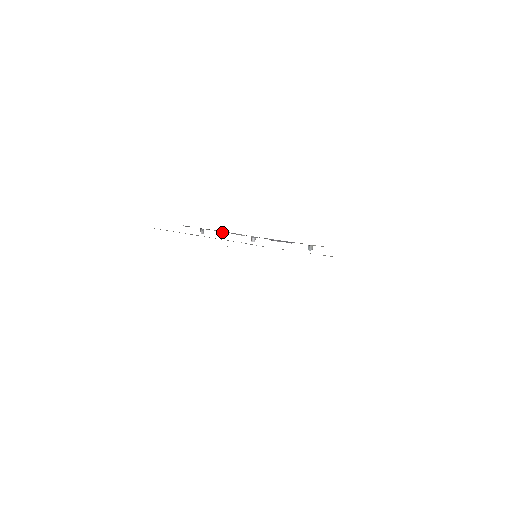
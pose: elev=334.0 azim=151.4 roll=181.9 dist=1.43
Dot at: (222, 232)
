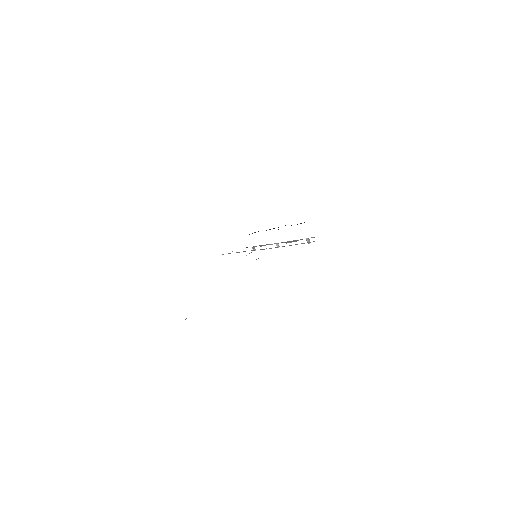
Dot at: occluded
